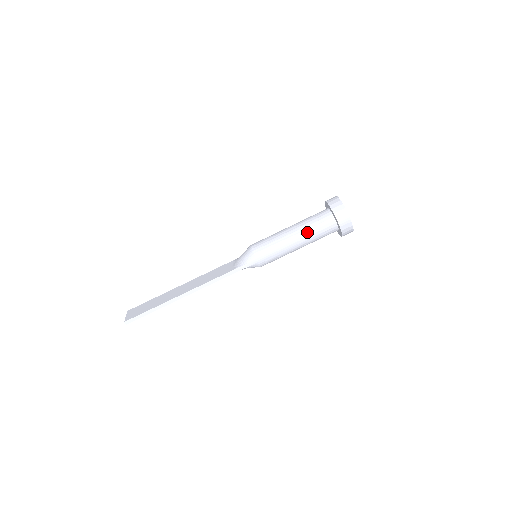
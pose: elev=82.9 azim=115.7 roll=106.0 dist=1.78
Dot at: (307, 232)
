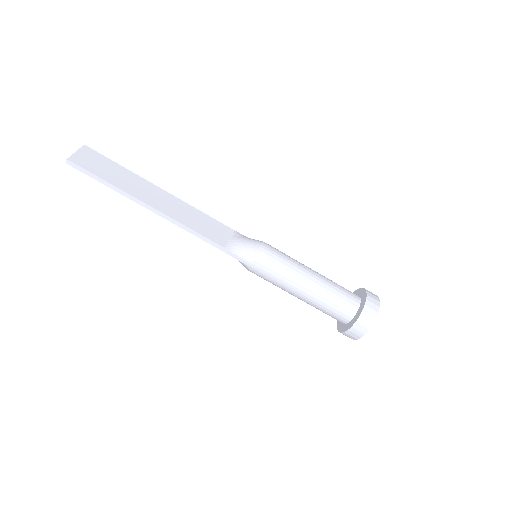
Dot at: (320, 298)
